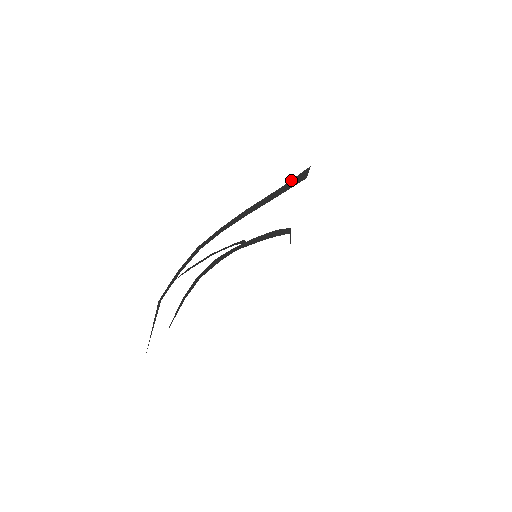
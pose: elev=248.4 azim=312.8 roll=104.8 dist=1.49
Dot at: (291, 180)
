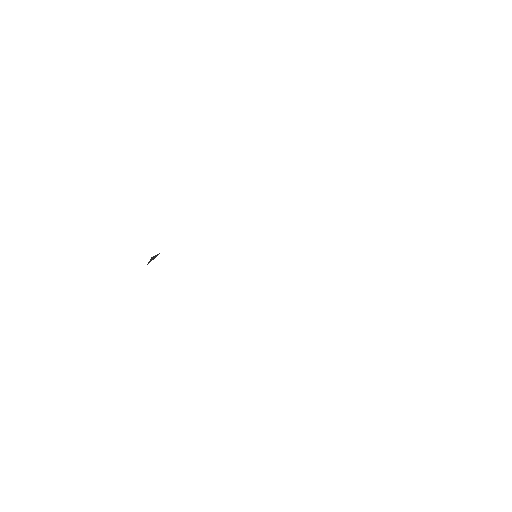
Dot at: occluded
